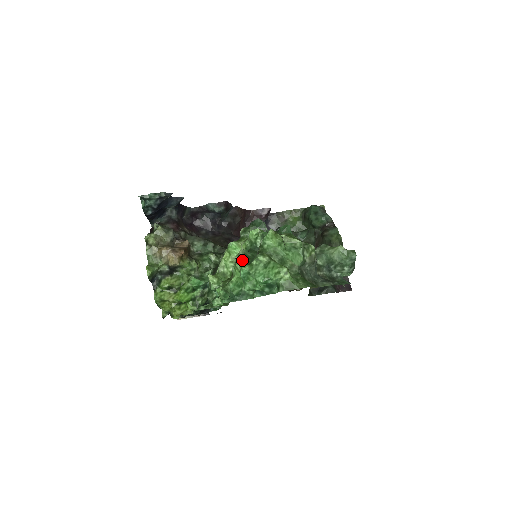
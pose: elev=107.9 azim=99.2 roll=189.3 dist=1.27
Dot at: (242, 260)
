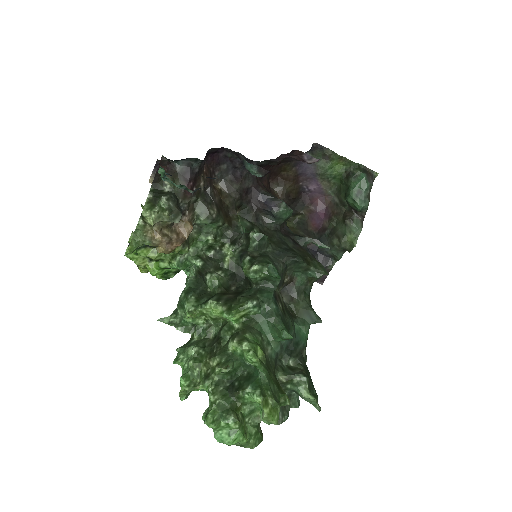
Dot at: (221, 374)
